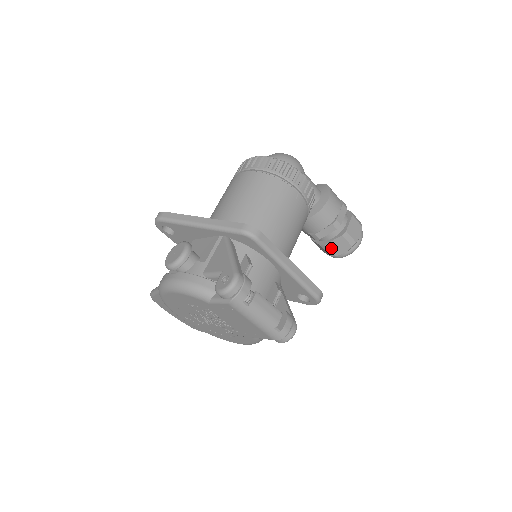
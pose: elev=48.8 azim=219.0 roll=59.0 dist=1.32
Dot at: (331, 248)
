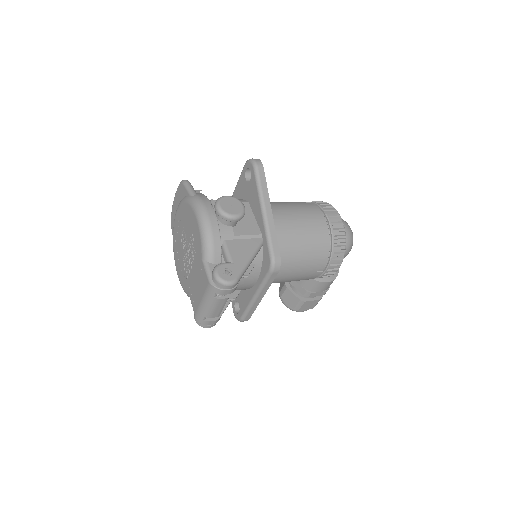
Dot at: (286, 293)
